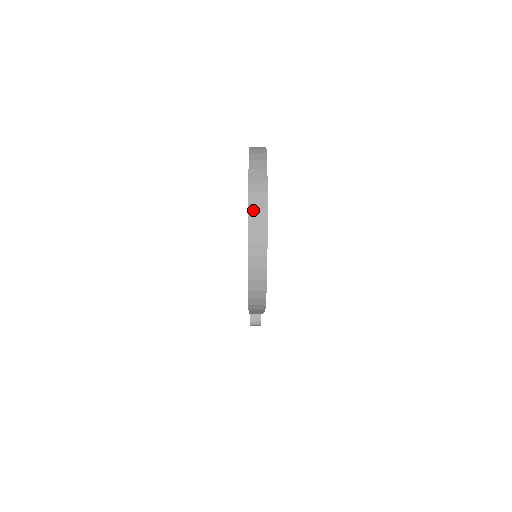
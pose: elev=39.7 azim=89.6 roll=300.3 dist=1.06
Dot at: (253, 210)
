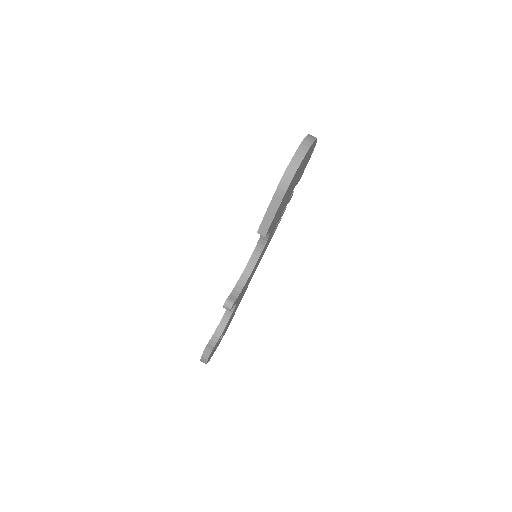
Dot at: (308, 137)
